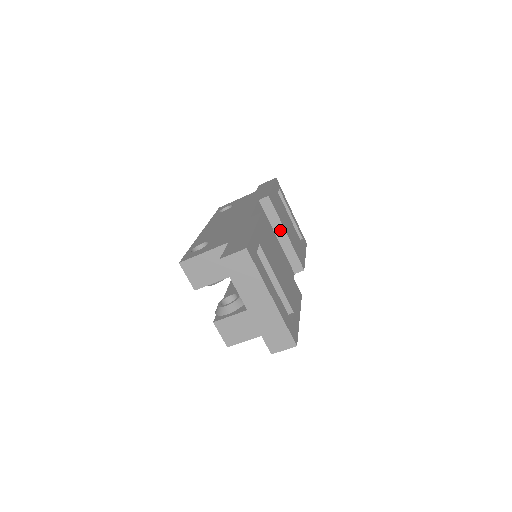
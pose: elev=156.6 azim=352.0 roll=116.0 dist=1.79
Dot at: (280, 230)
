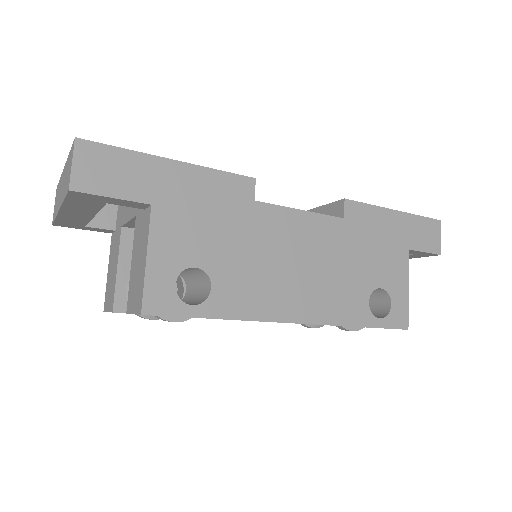
Dot at: occluded
